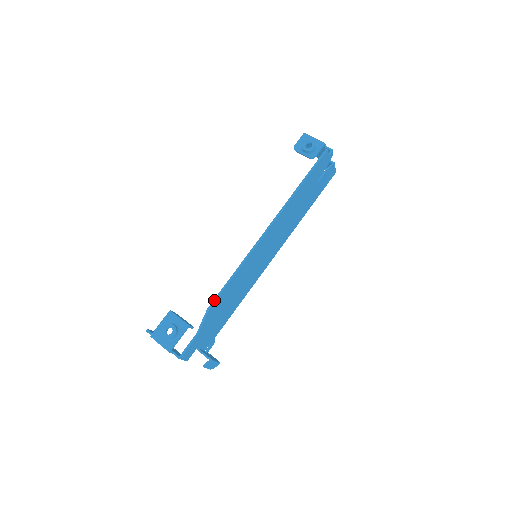
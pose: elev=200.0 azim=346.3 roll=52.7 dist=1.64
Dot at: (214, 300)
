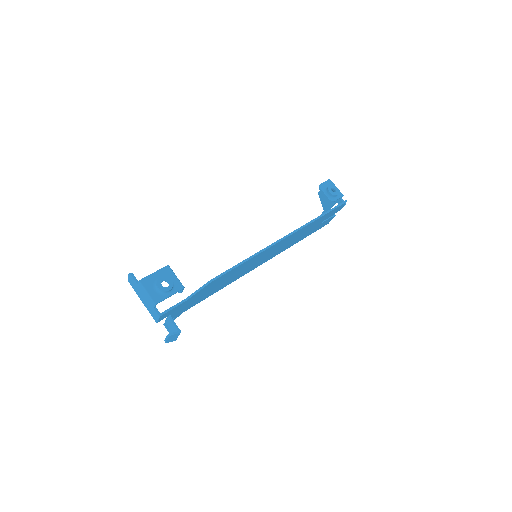
Dot at: (220, 275)
